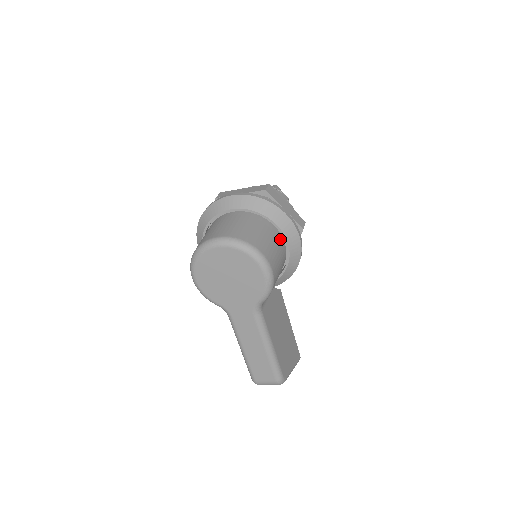
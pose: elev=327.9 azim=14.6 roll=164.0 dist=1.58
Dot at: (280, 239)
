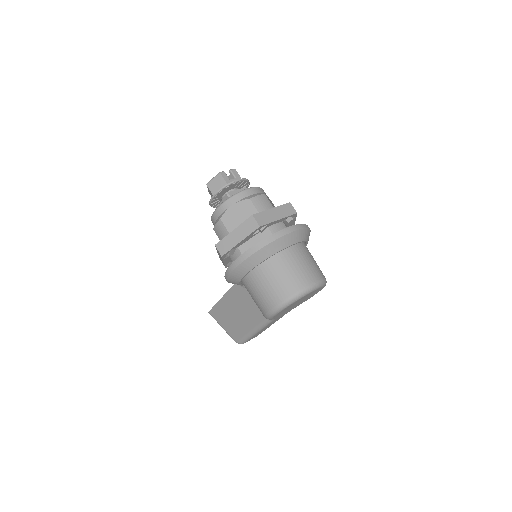
Dot at: occluded
